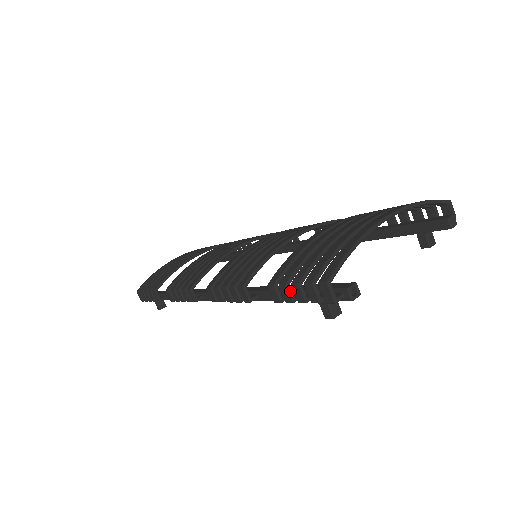
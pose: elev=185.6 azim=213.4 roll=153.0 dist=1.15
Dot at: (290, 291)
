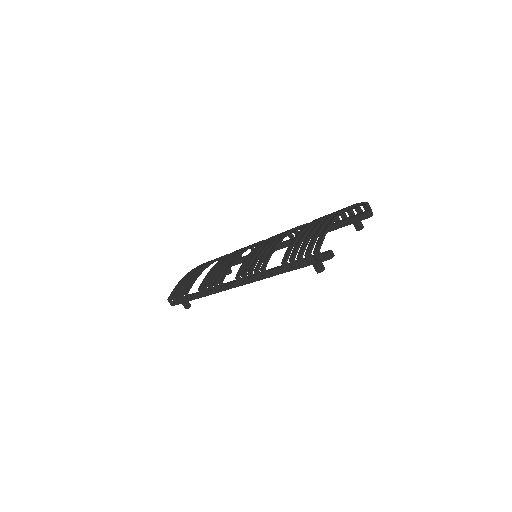
Dot at: (296, 262)
